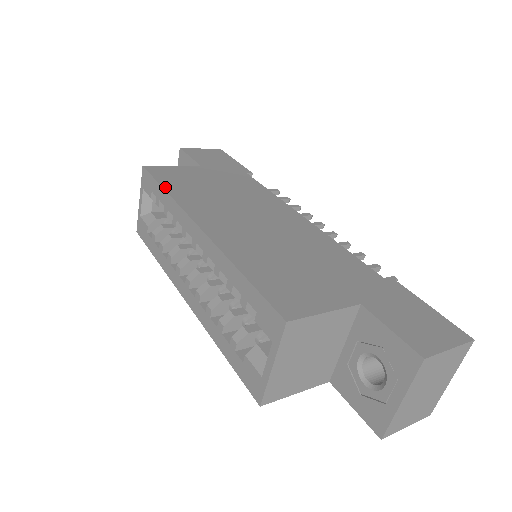
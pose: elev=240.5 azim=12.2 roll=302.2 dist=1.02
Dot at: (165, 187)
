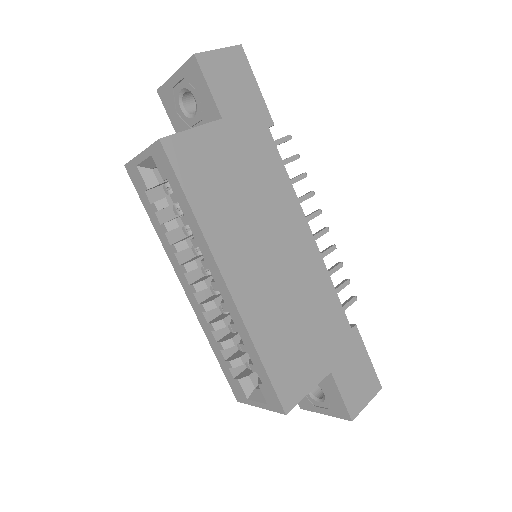
Dot at: (191, 201)
